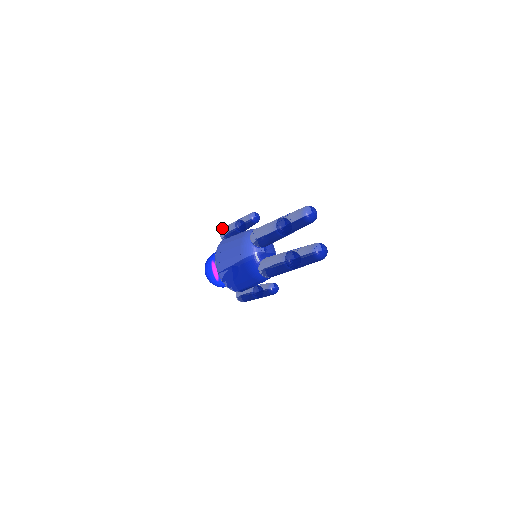
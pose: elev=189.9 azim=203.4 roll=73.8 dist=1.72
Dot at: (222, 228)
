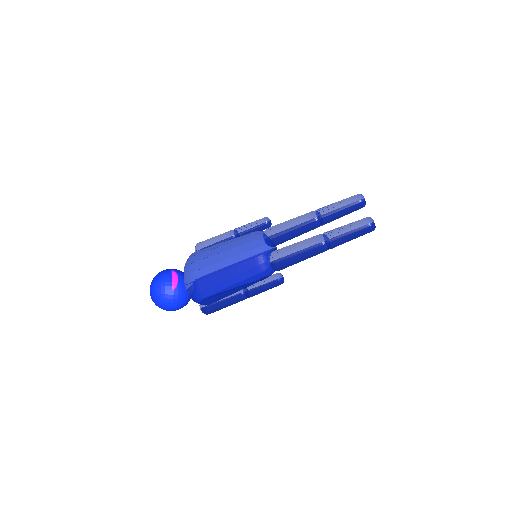
Dot at: (199, 242)
